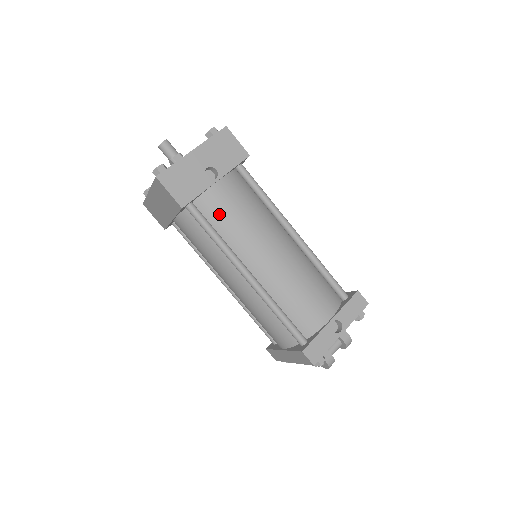
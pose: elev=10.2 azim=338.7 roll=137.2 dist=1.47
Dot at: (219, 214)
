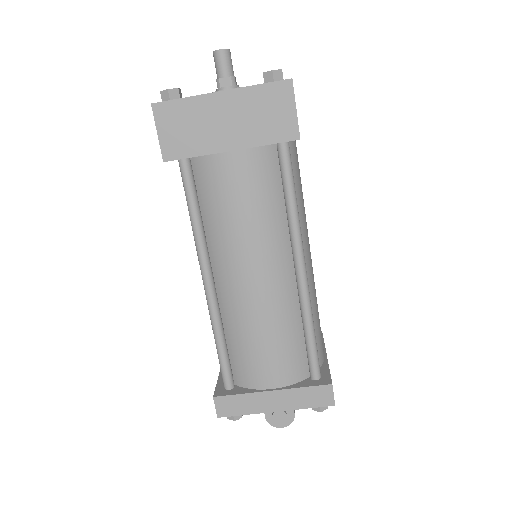
Dot at: (295, 176)
